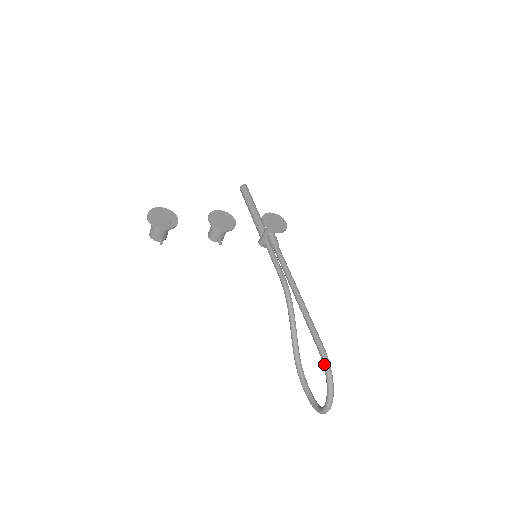
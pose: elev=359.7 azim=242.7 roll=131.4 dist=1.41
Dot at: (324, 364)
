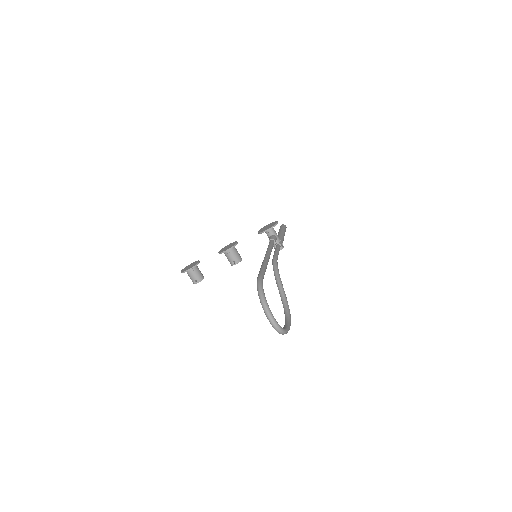
Dot at: (257, 286)
